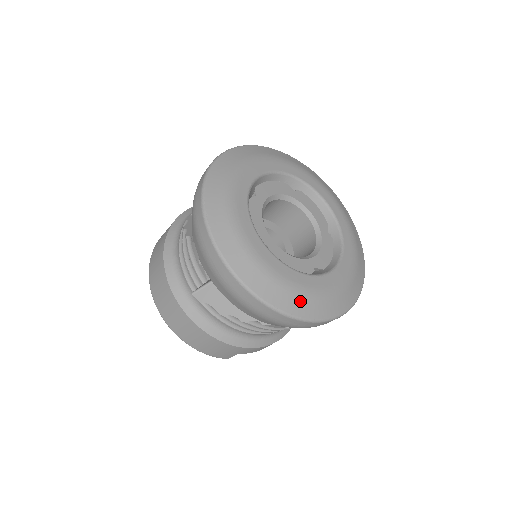
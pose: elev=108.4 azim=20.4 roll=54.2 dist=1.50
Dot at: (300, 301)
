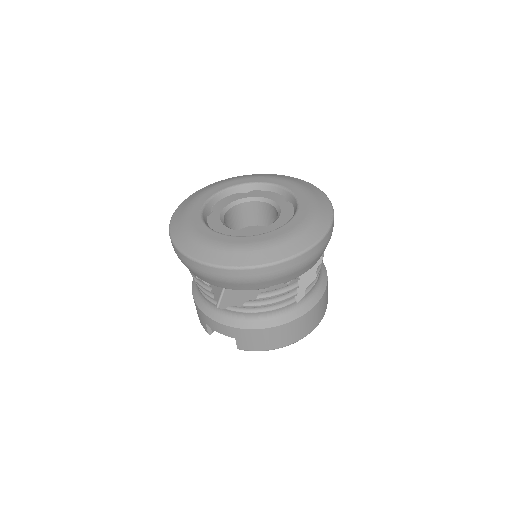
Dot at: (185, 236)
